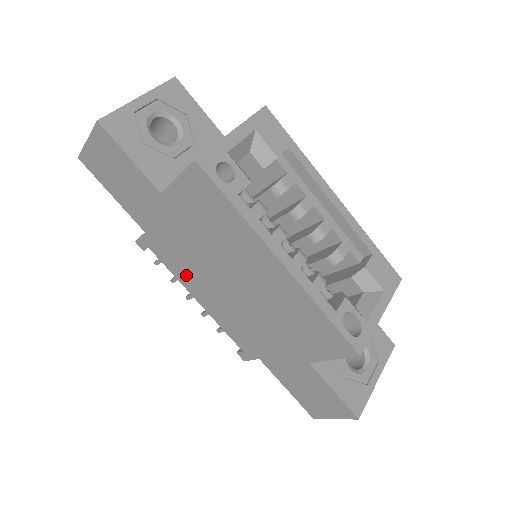
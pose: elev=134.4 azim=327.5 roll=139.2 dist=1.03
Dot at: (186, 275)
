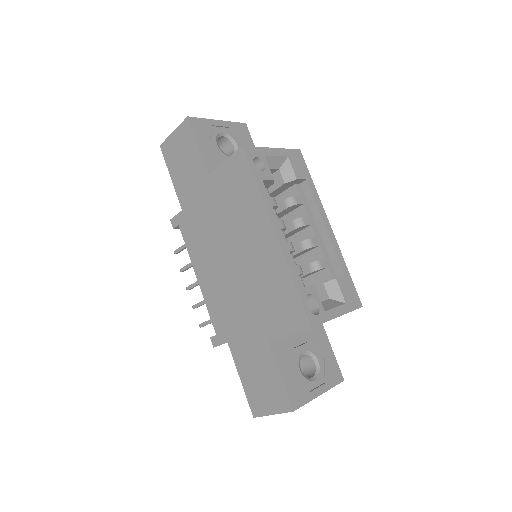
Dot at: (198, 251)
